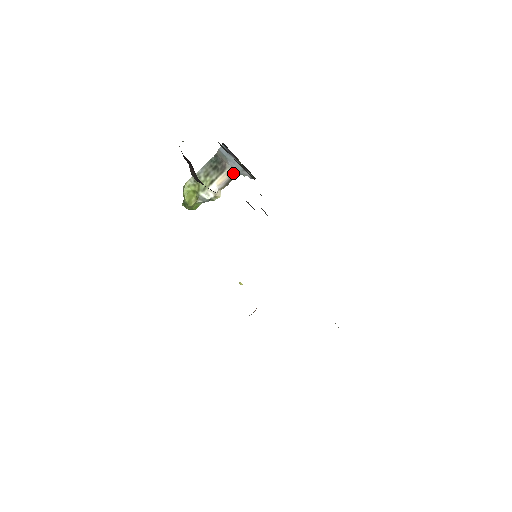
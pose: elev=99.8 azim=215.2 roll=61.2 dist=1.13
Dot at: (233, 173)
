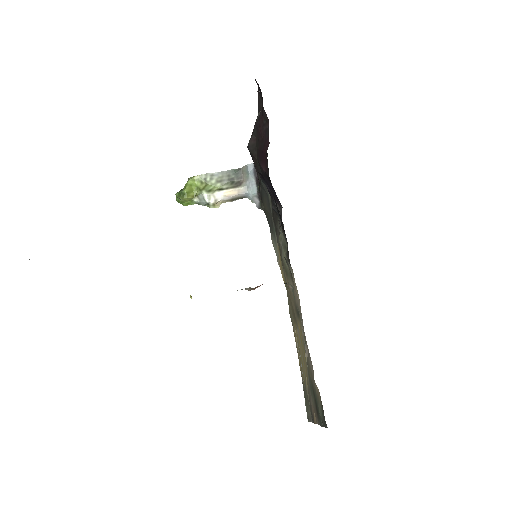
Dot at: (245, 193)
